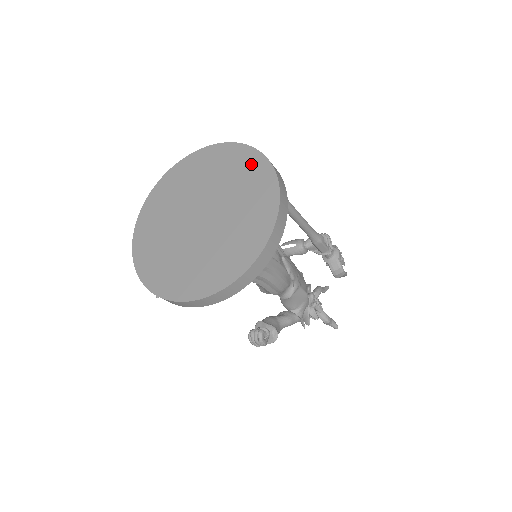
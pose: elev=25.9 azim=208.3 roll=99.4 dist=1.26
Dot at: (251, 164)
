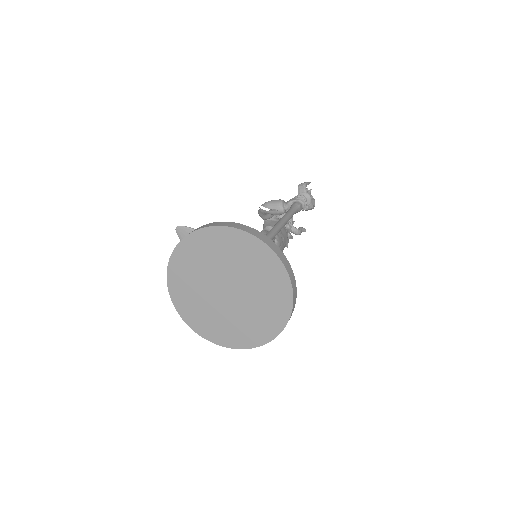
Dot at: (264, 258)
